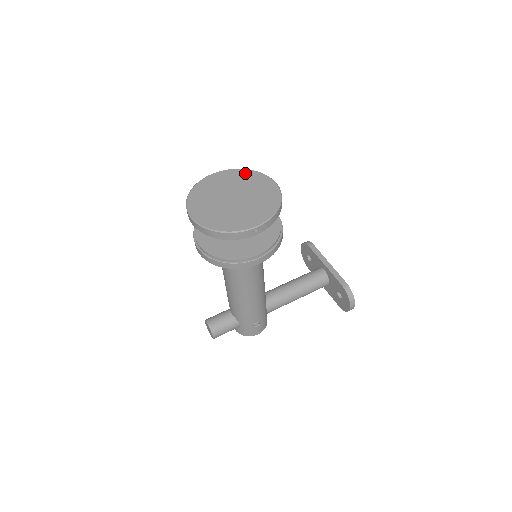
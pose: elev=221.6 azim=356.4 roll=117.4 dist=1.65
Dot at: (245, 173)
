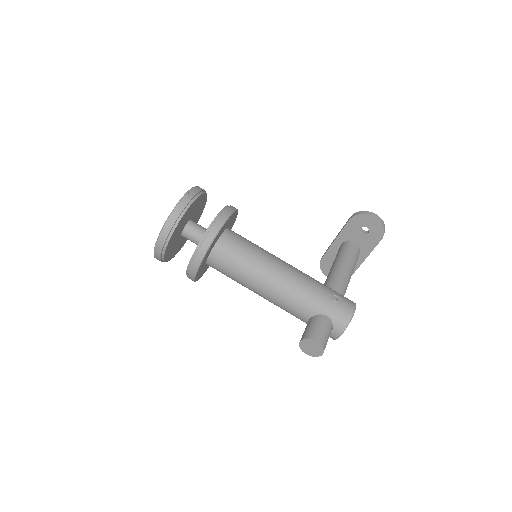
Dot at: occluded
